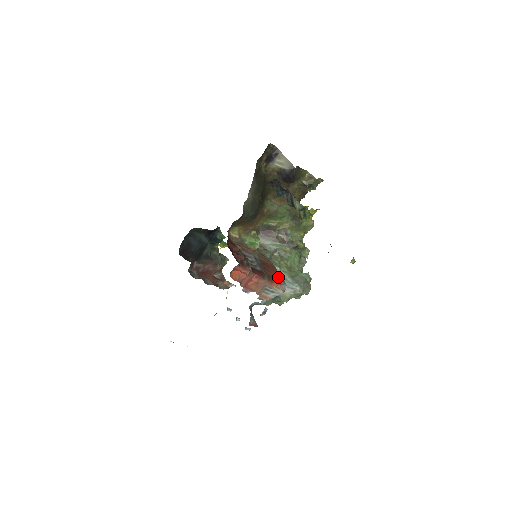
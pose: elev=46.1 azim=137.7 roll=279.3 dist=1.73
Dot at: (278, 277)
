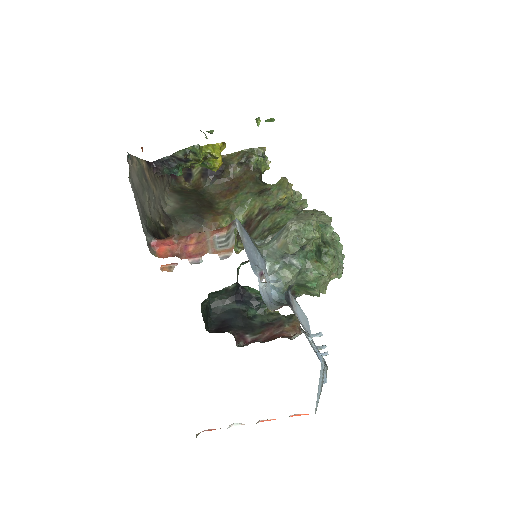
Dot at: occluded
